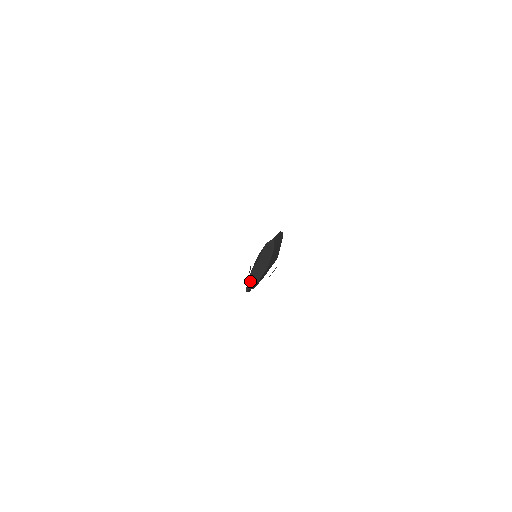
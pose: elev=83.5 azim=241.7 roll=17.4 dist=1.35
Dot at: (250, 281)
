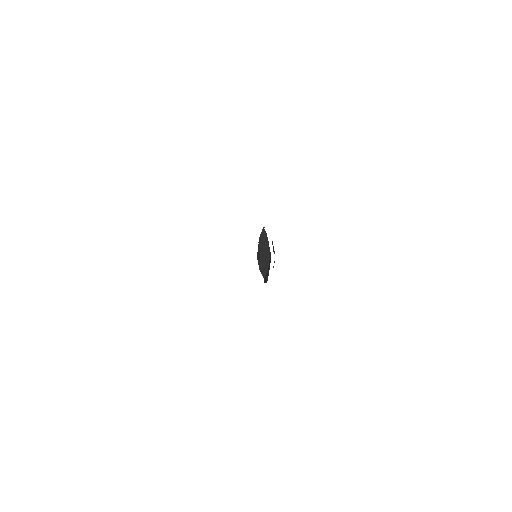
Dot at: (262, 271)
